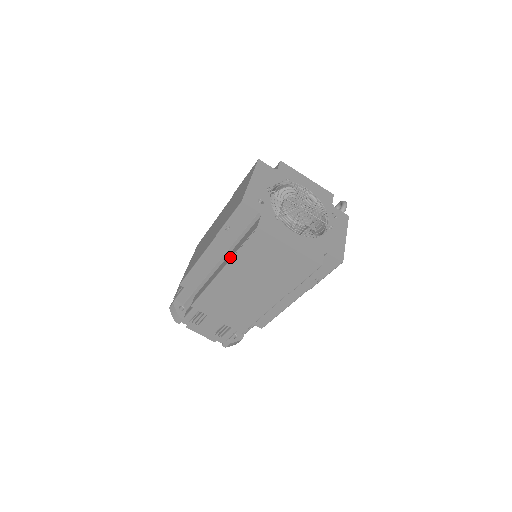
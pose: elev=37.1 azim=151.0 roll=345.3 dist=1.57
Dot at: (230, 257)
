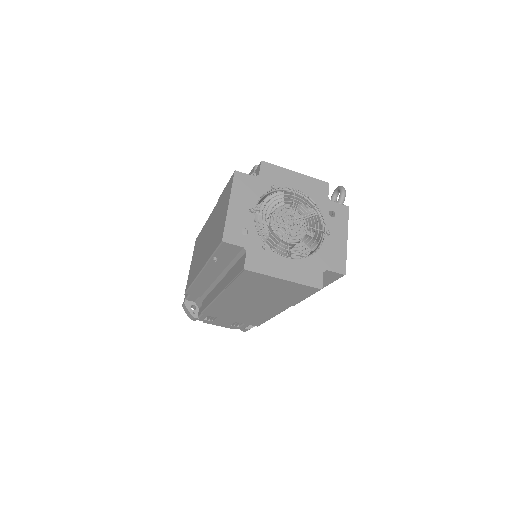
Dot at: (225, 285)
